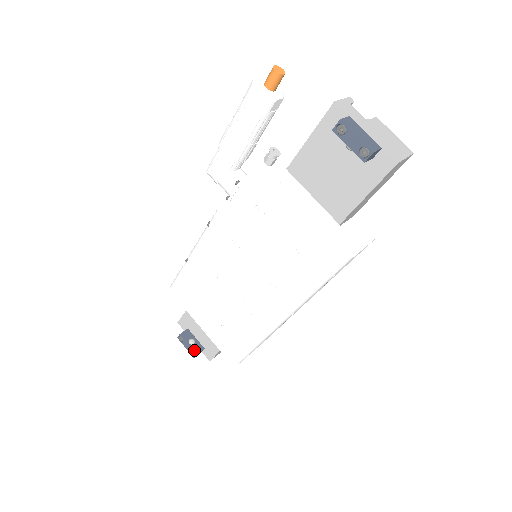
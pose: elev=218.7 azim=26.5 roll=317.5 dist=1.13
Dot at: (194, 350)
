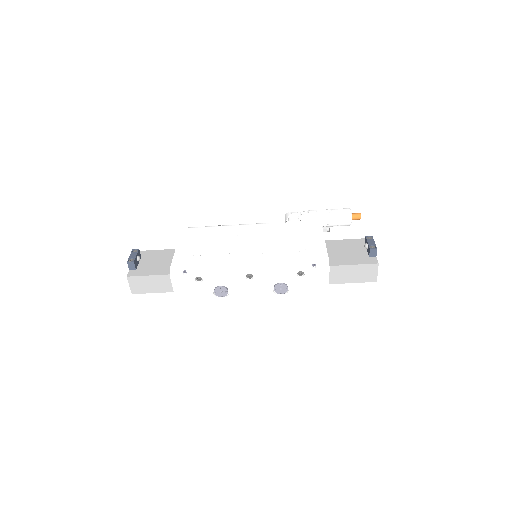
Dot at: (135, 260)
